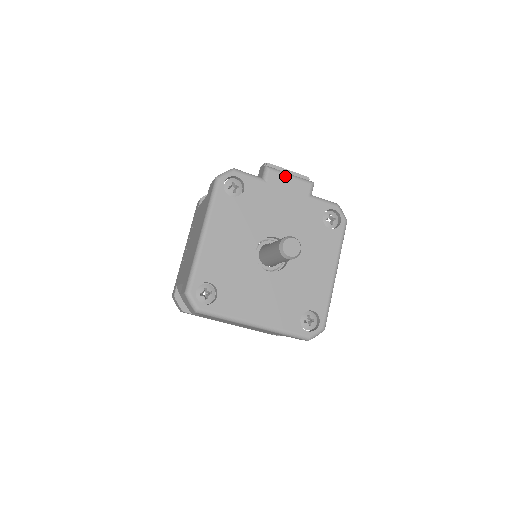
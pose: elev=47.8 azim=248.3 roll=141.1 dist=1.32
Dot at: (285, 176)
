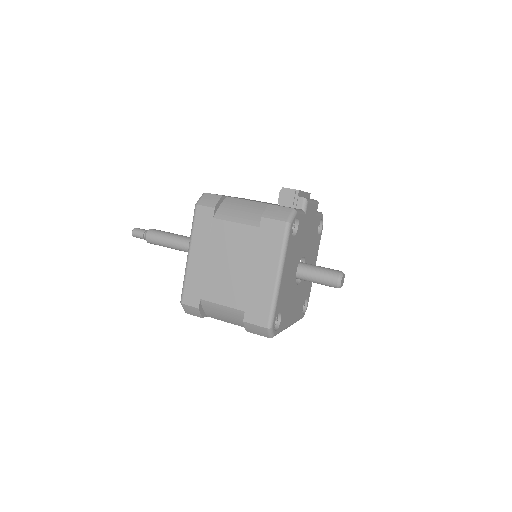
Dot at: (312, 204)
